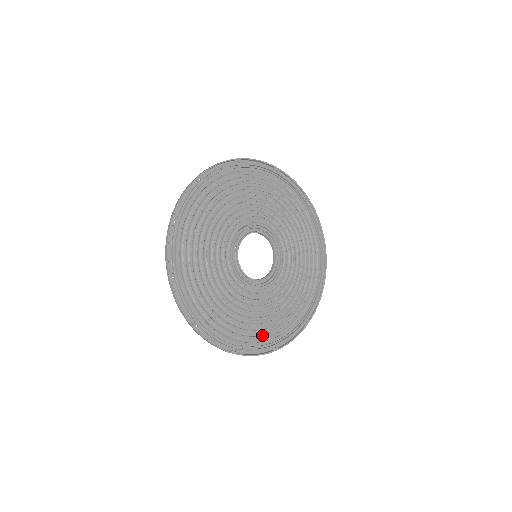
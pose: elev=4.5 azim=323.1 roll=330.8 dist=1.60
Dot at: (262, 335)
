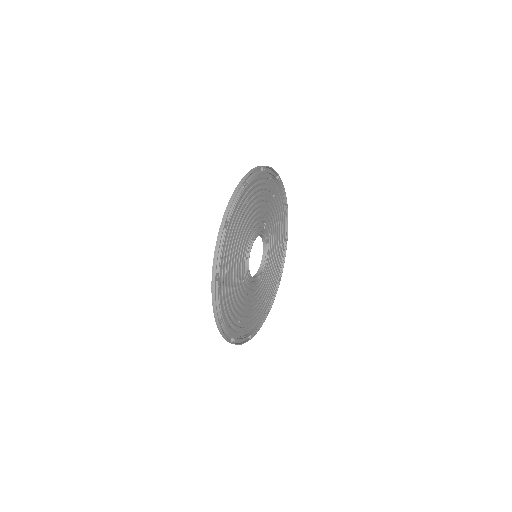
Dot at: (233, 323)
